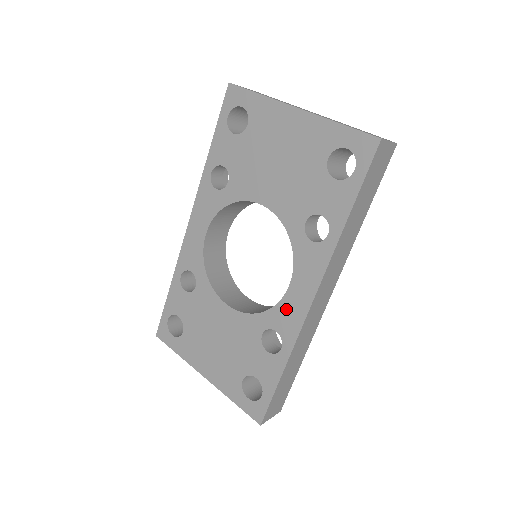
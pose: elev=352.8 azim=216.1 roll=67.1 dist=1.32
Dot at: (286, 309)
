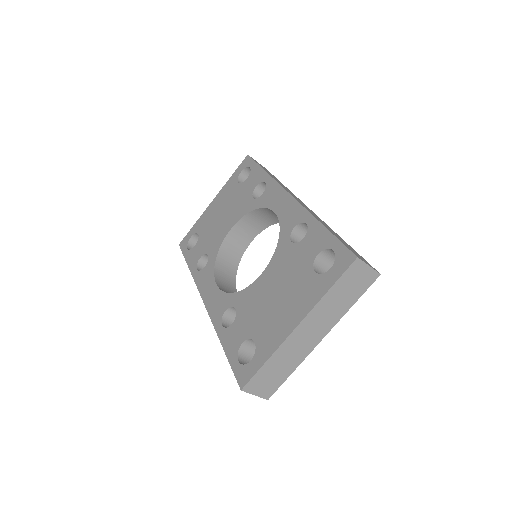
Dot at: (285, 216)
